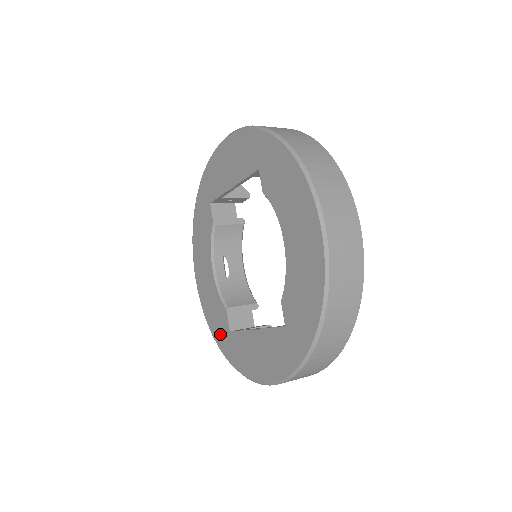
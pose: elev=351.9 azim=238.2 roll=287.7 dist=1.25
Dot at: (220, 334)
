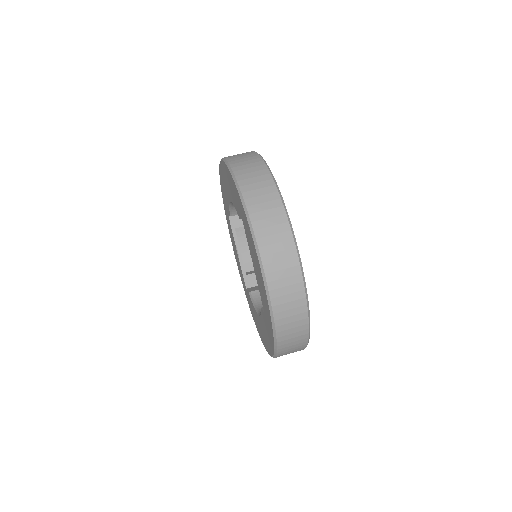
Dot at: (224, 199)
